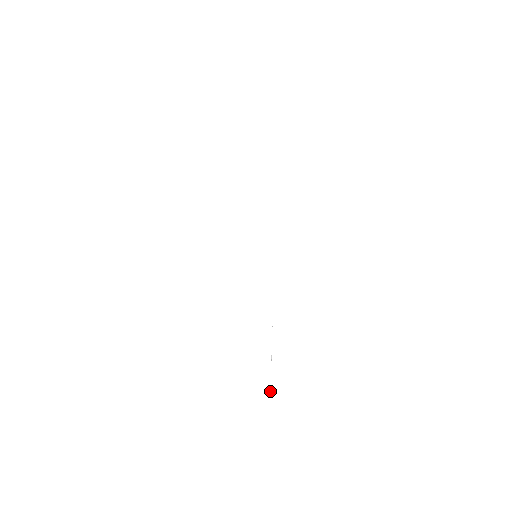
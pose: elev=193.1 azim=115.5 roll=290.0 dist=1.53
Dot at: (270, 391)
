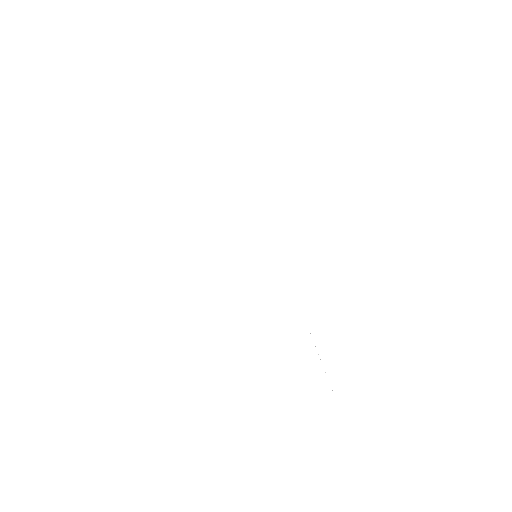
Dot at: occluded
